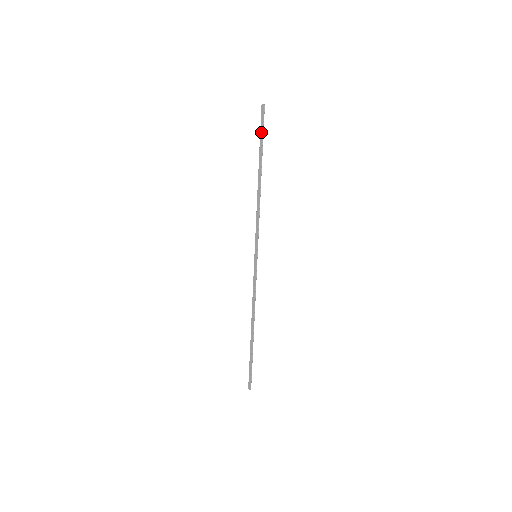
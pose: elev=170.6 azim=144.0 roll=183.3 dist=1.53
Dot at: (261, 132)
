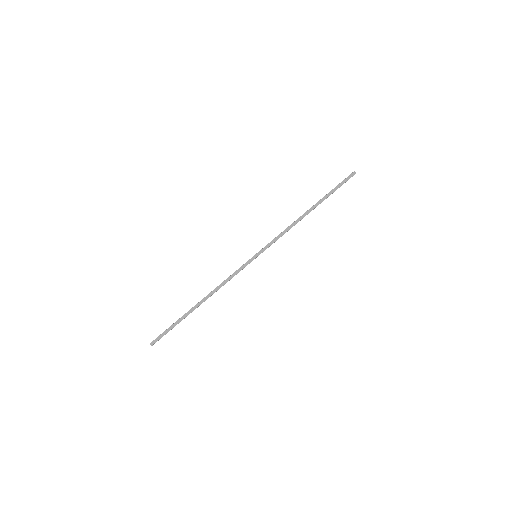
Dot at: (338, 186)
